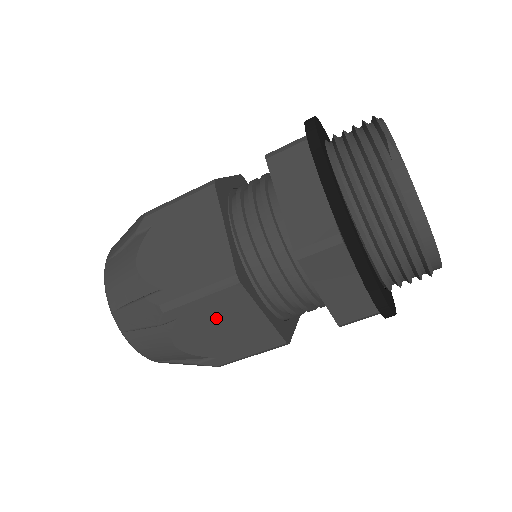
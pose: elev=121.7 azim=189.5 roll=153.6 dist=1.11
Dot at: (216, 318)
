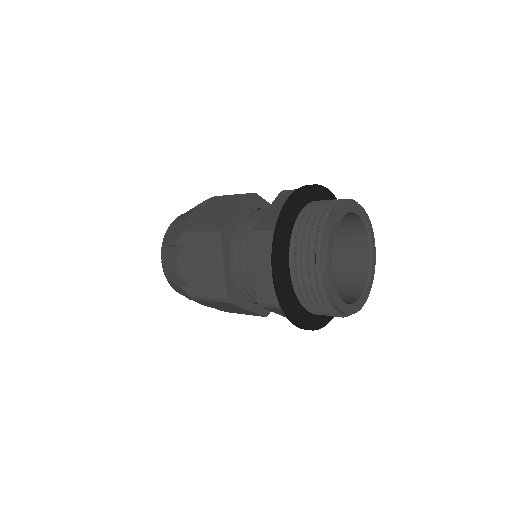
Dot at: (202, 256)
